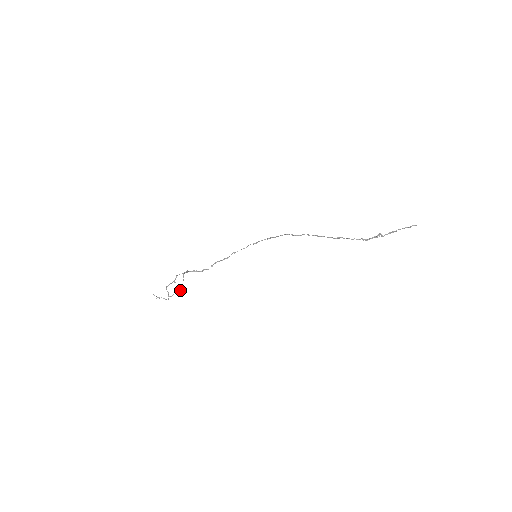
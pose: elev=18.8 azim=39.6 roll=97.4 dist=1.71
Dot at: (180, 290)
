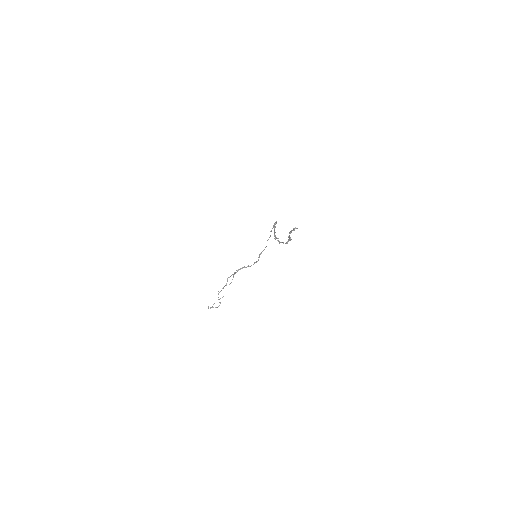
Dot at: occluded
